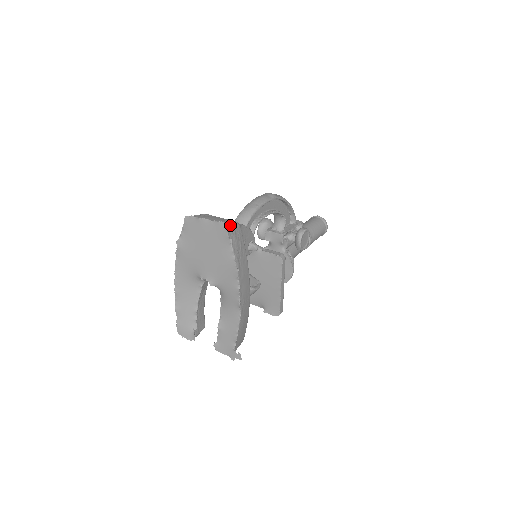
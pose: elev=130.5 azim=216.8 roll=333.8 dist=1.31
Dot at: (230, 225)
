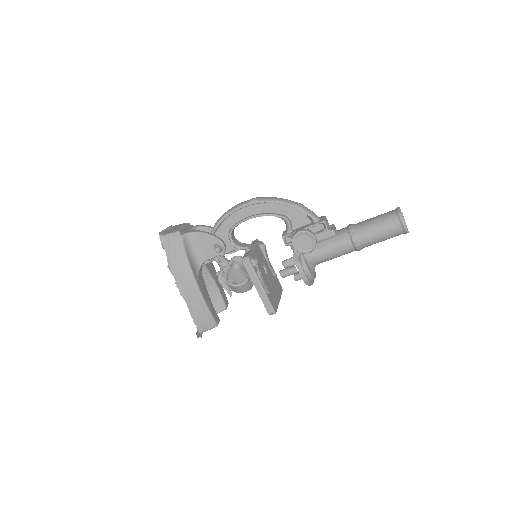
Dot at: (167, 234)
